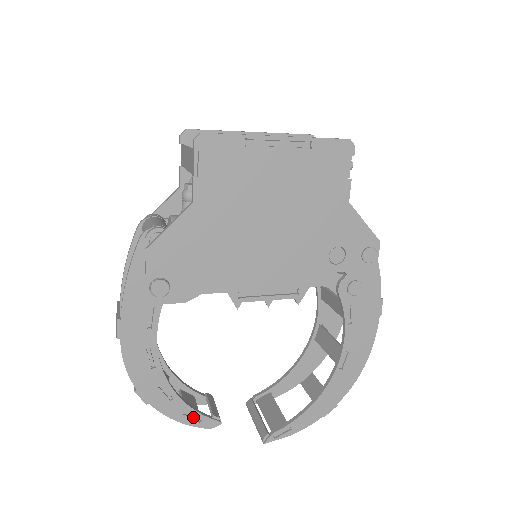
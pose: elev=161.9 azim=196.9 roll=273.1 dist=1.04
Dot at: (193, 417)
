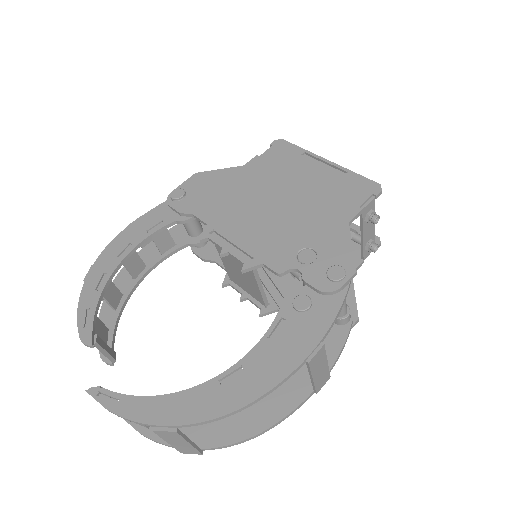
Dot at: (87, 320)
